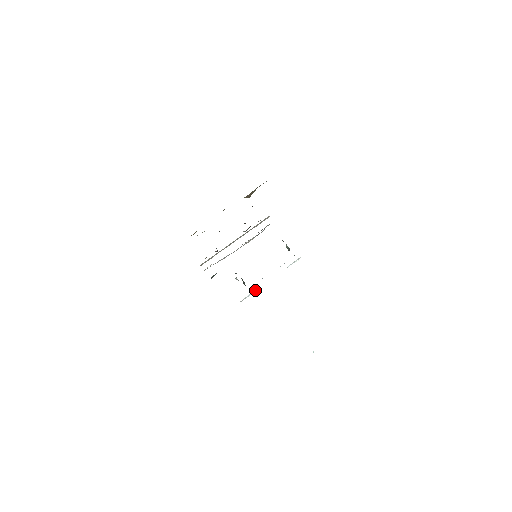
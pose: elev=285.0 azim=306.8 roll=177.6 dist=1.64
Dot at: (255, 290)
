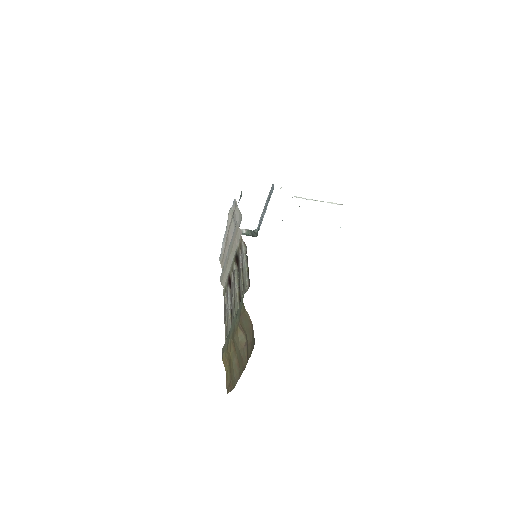
Dot at: occluded
